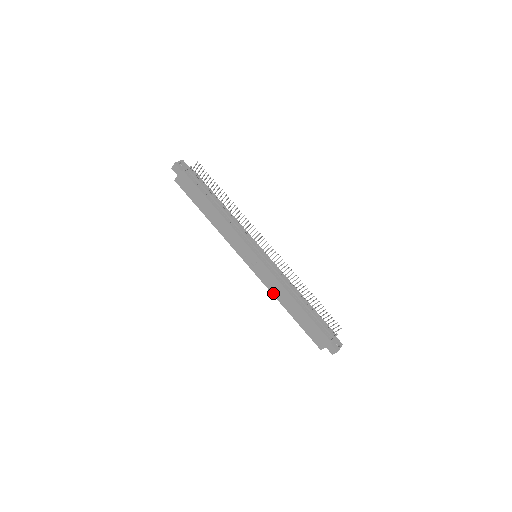
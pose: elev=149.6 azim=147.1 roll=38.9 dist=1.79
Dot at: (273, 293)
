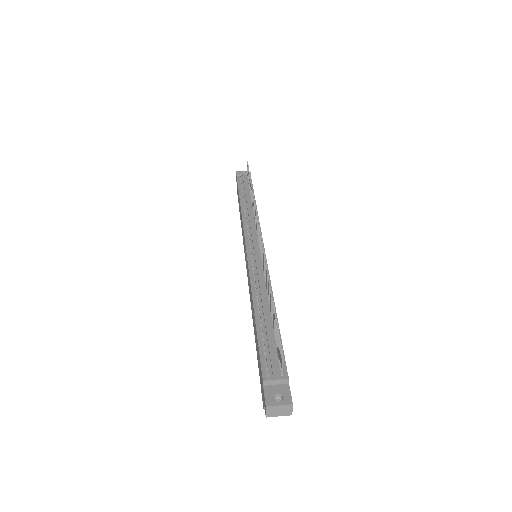
Dot at: occluded
